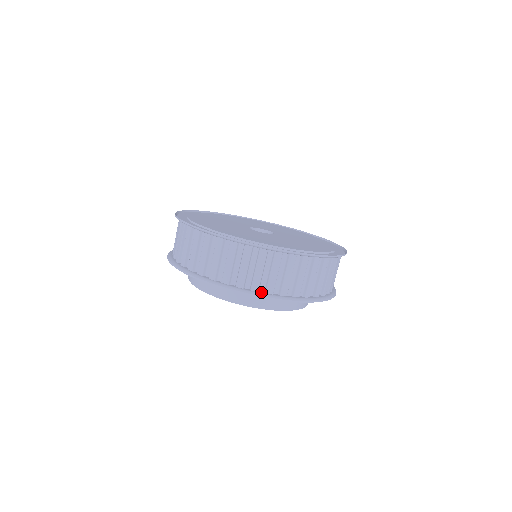
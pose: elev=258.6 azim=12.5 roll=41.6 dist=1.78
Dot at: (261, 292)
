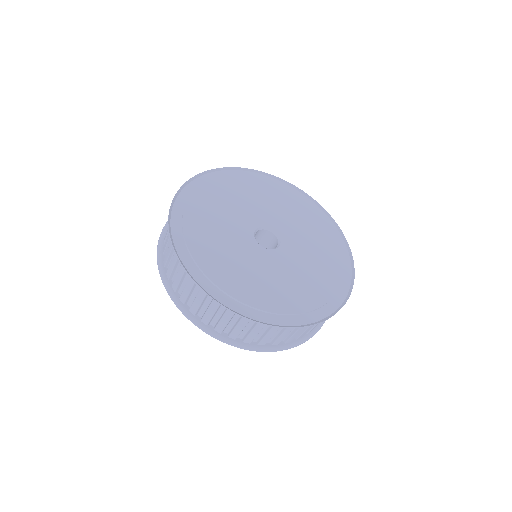
Dot at: occluded
